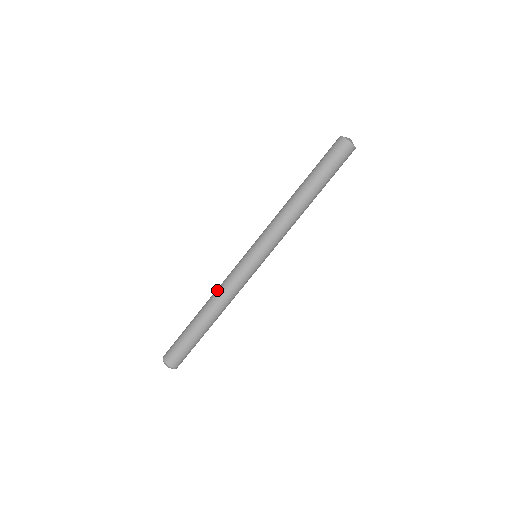
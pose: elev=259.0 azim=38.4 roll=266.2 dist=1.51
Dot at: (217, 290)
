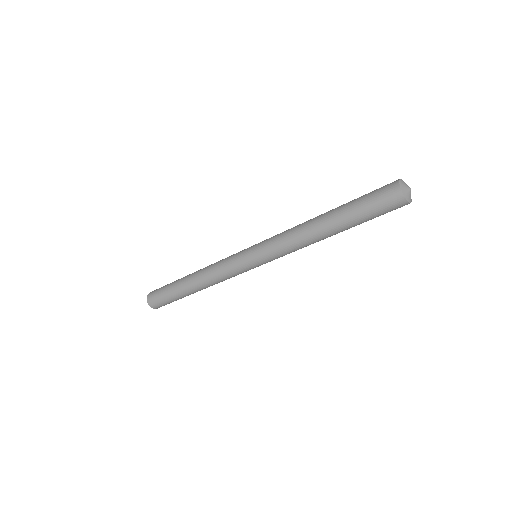
Dot at: (212, 281)
